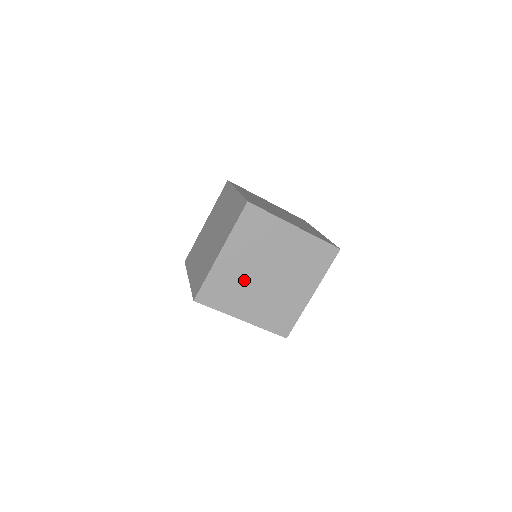
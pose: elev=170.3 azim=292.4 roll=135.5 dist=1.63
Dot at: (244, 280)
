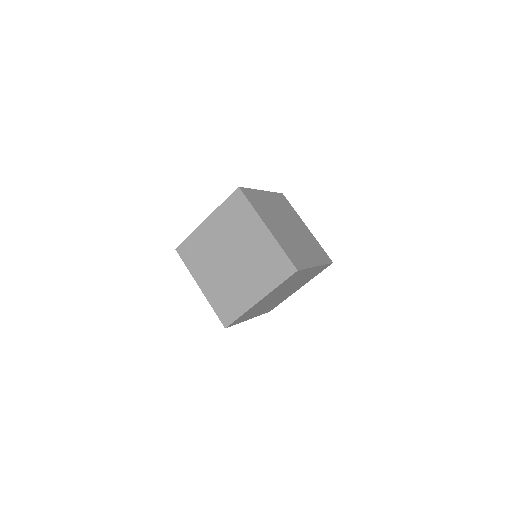
Dot at: (213, 253)
